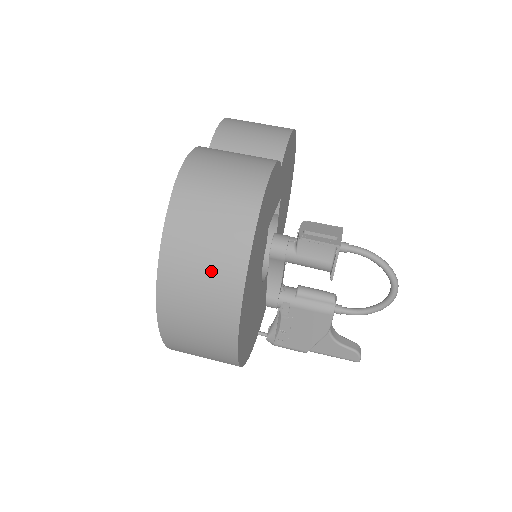
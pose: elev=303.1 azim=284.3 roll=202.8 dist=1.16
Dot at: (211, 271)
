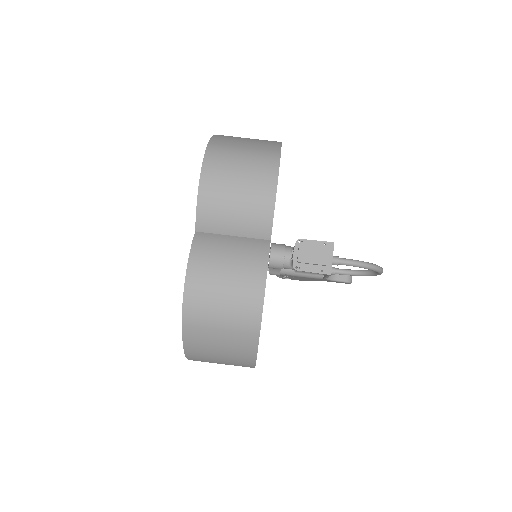
Dot at: (228, 360)
